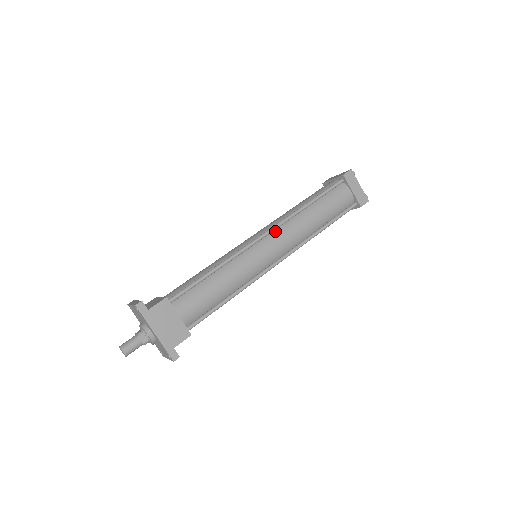
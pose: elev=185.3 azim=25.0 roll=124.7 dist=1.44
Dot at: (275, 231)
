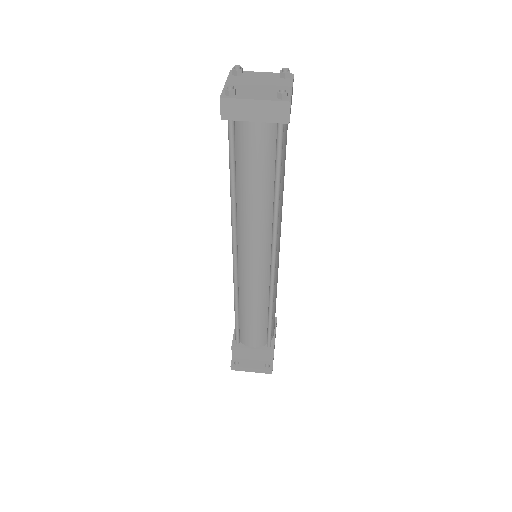
Dot at: occluded
